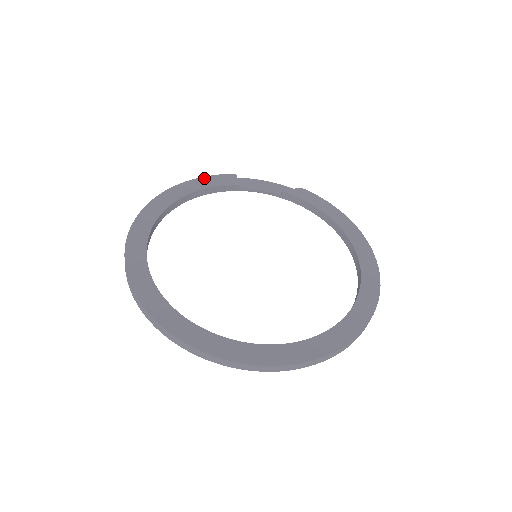
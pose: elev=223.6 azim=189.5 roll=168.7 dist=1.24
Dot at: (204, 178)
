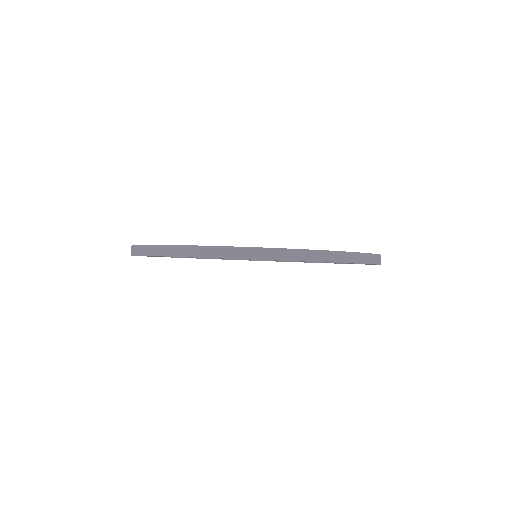
Dot at: occluded
